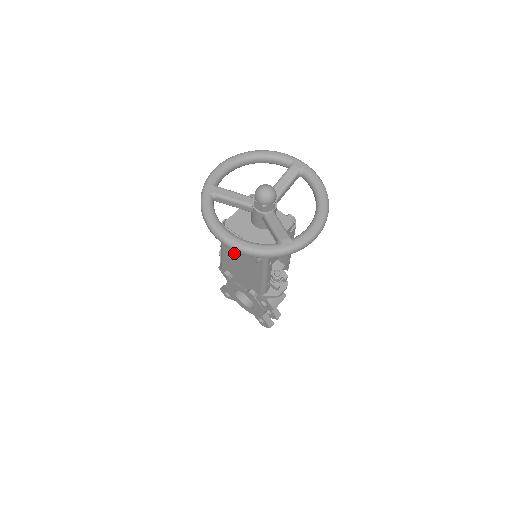
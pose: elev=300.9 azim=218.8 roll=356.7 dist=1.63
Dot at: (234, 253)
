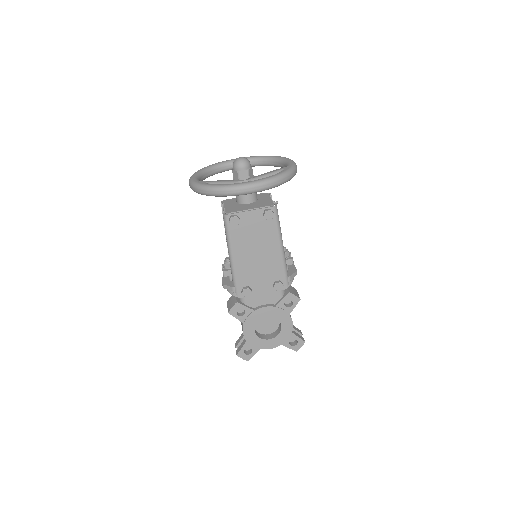
Dot at: (246, 244)
